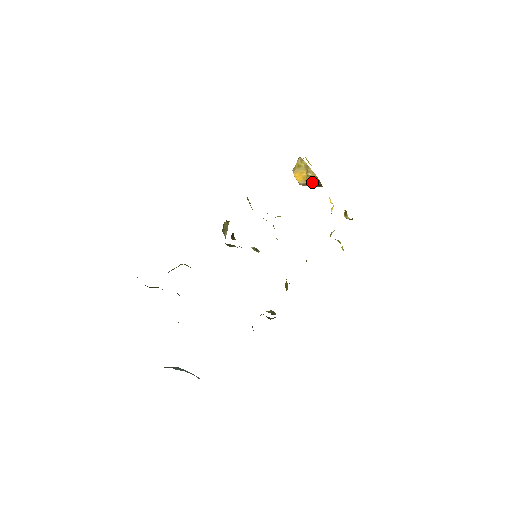
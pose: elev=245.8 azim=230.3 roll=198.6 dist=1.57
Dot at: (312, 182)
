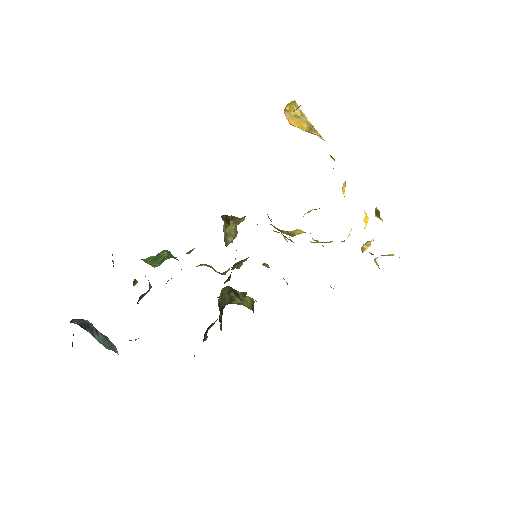
Dot at: (312, 133)
